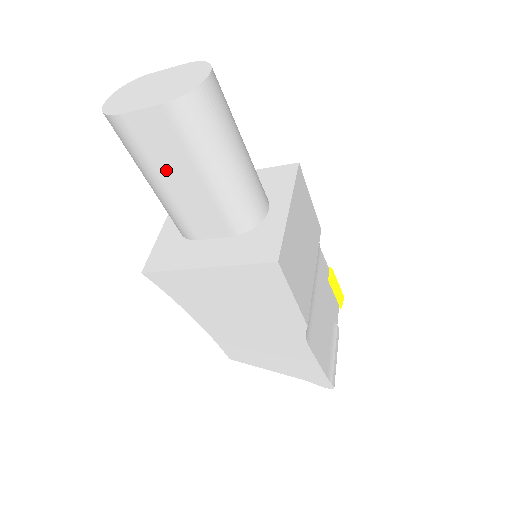
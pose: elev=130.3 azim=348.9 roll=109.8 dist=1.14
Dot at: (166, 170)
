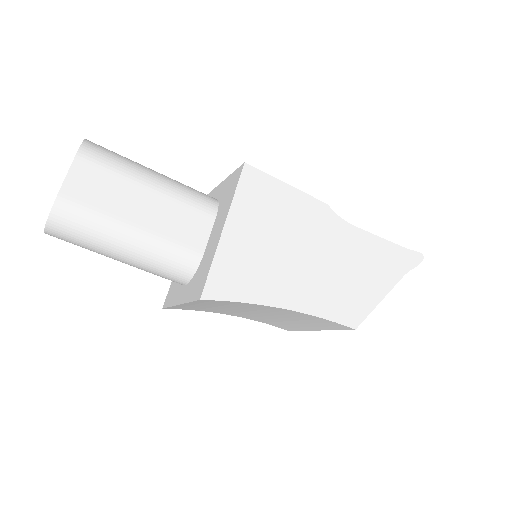
Dot at: (124, 209)
